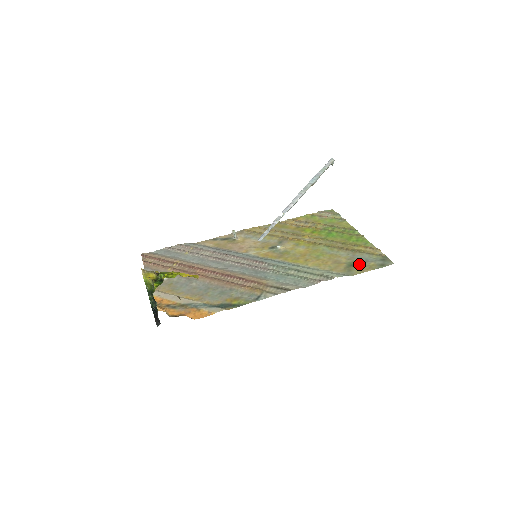
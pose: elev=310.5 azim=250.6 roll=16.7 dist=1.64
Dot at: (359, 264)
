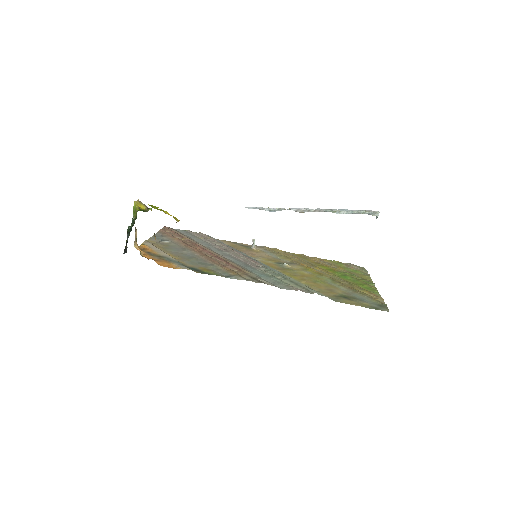
Dot at: (352, 299)
